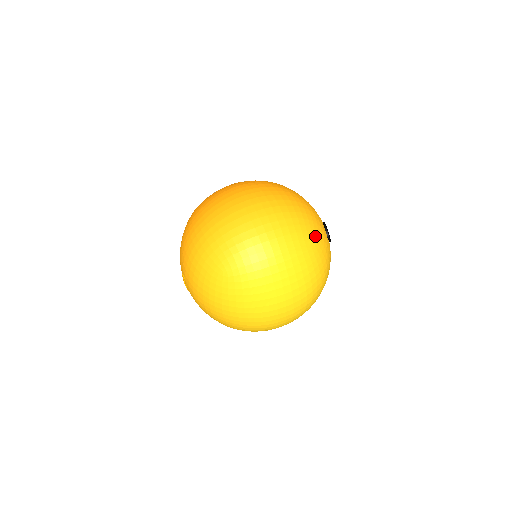
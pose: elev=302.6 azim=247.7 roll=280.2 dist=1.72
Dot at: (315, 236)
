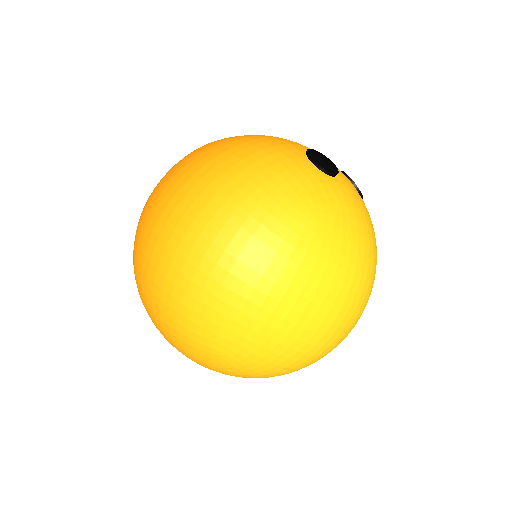
Dot at: (305, 205)
